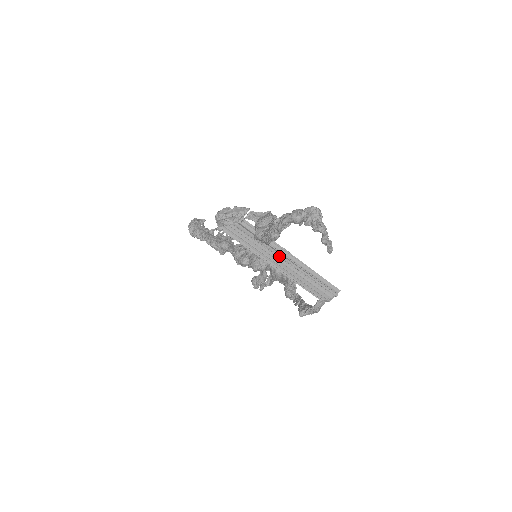
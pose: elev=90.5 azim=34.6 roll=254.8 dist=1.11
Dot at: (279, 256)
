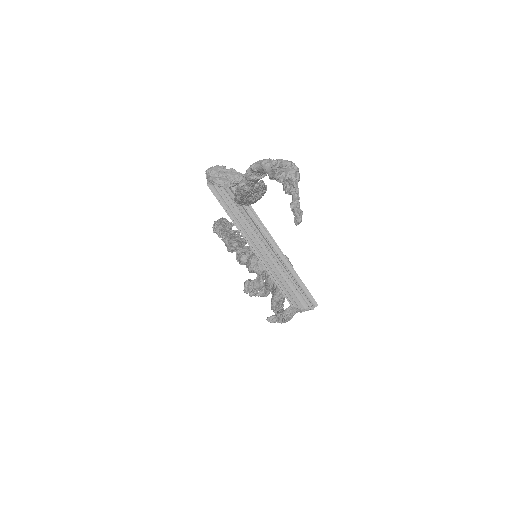
Dot at: (262, 239)
